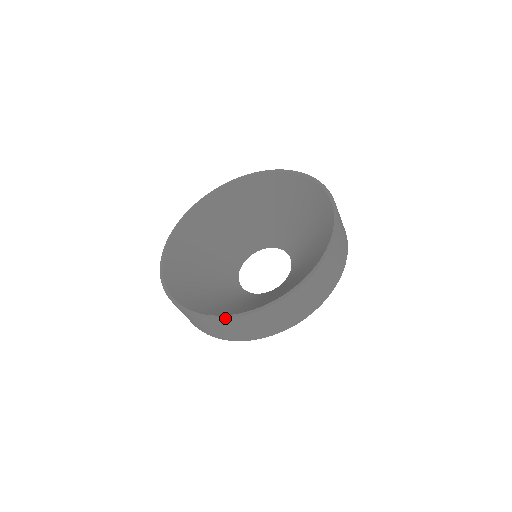
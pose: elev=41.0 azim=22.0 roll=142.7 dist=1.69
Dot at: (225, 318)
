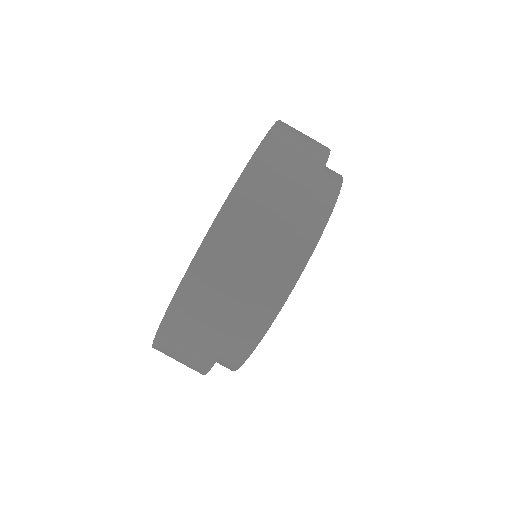
Dot at: (152, 345)
